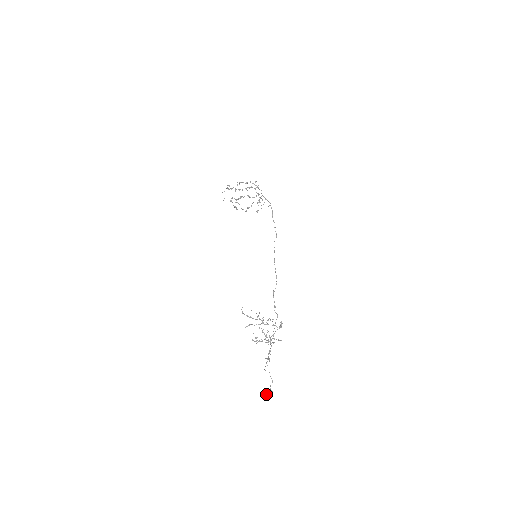
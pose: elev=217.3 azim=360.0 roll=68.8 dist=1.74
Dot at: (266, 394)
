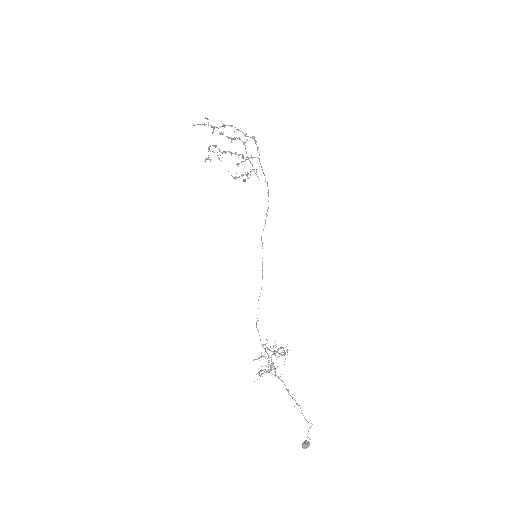
Dot at: (305, 448)
